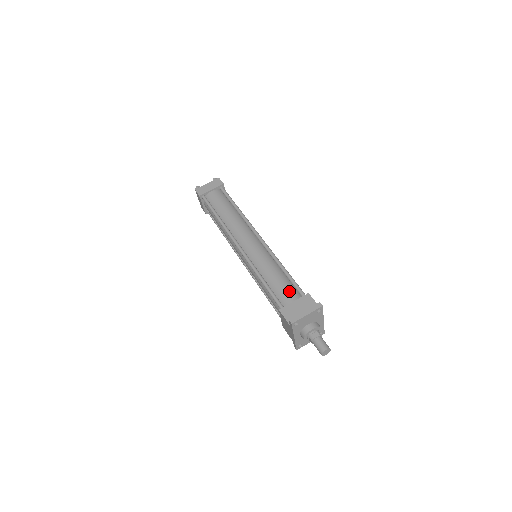
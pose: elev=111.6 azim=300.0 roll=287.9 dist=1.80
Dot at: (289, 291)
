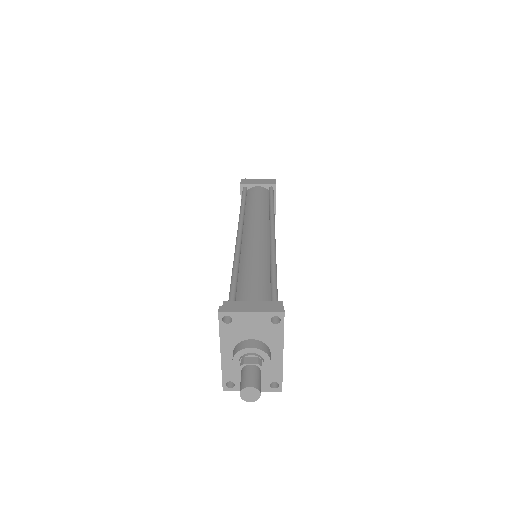
Dot at: (258, 290)
